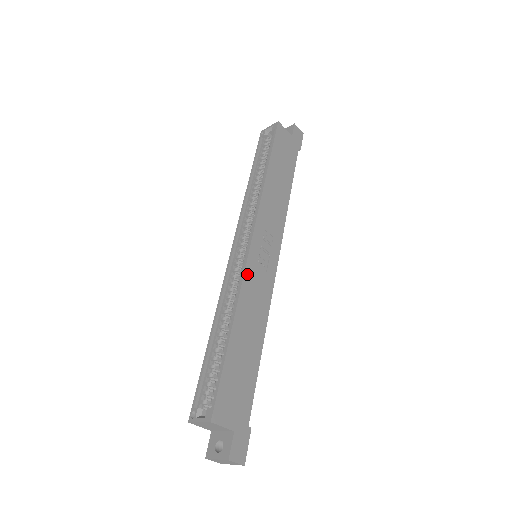
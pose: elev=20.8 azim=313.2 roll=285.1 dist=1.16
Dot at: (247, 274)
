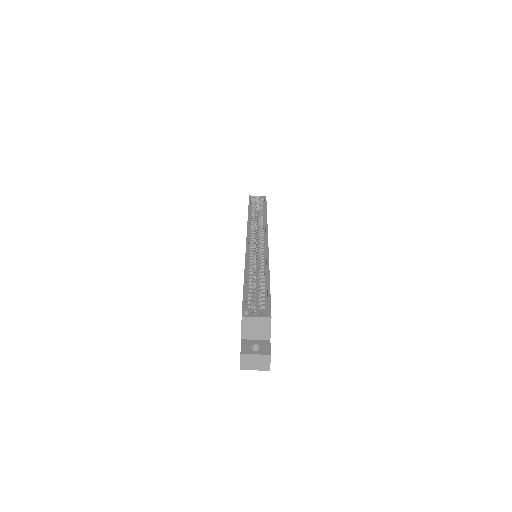
Dot at: occluded
